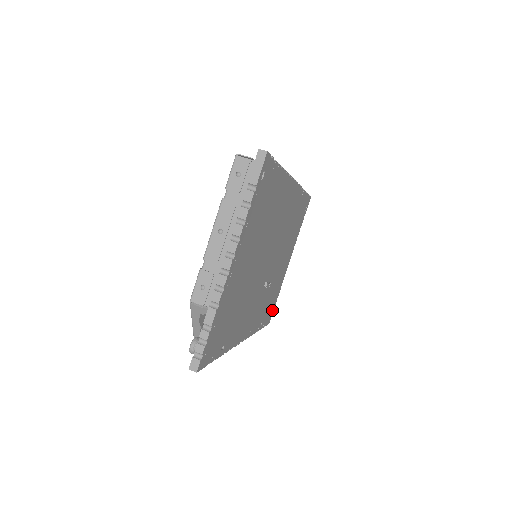
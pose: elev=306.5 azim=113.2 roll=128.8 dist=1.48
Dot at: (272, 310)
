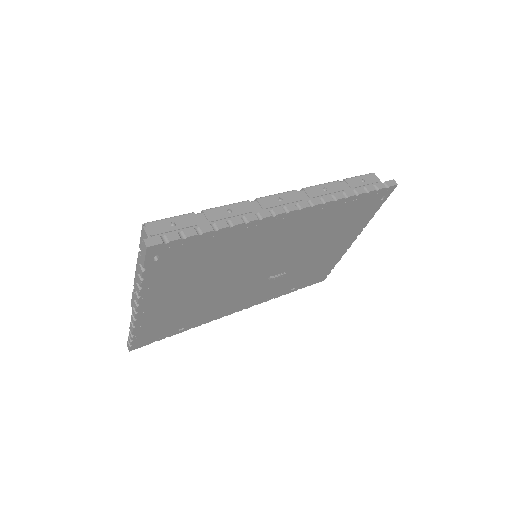
Dot at: (325, 273)
